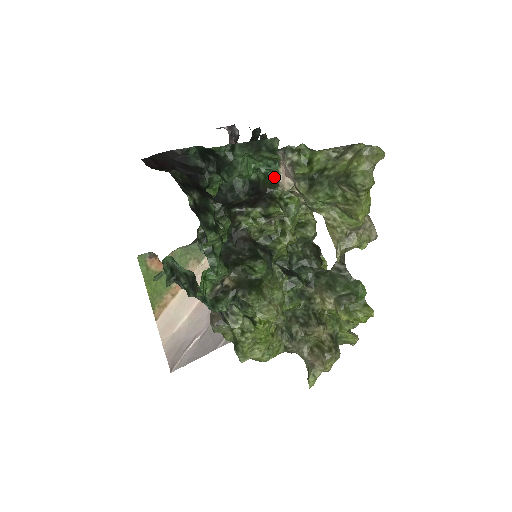
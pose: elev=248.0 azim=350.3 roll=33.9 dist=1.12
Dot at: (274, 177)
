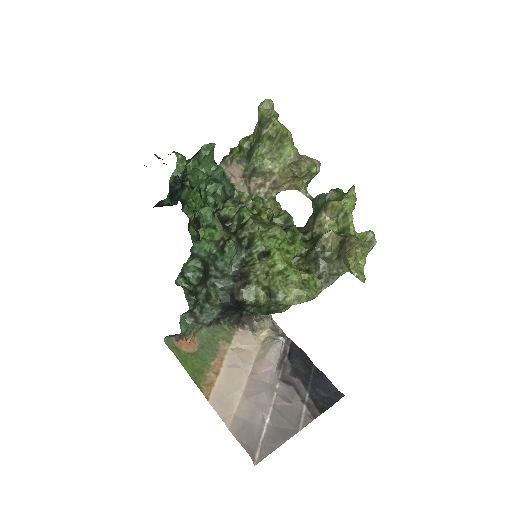
Dot at: (229, 186)
